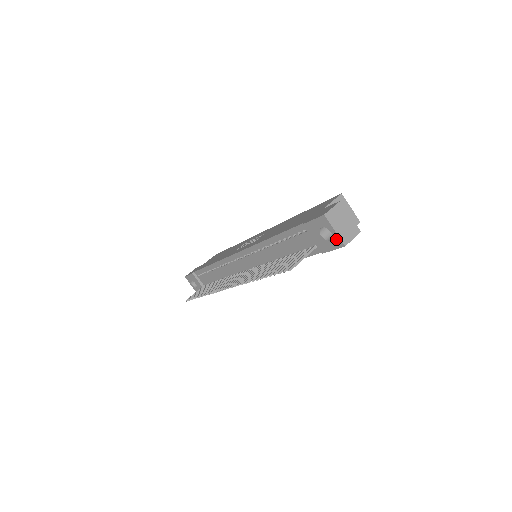
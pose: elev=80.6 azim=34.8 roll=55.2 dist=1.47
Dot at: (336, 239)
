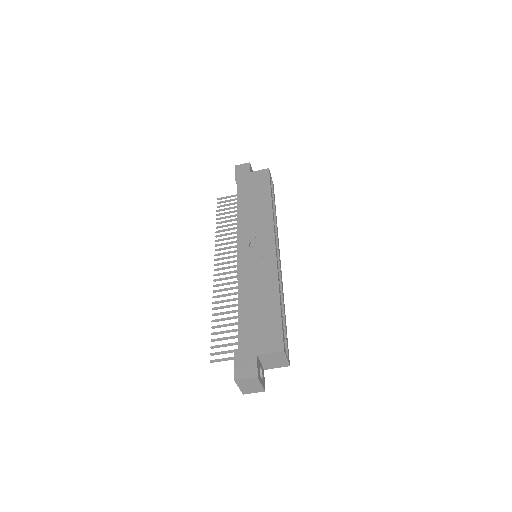
Dot at: occluded
